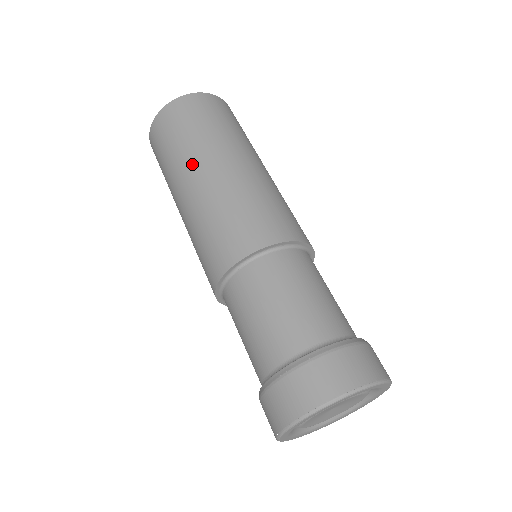
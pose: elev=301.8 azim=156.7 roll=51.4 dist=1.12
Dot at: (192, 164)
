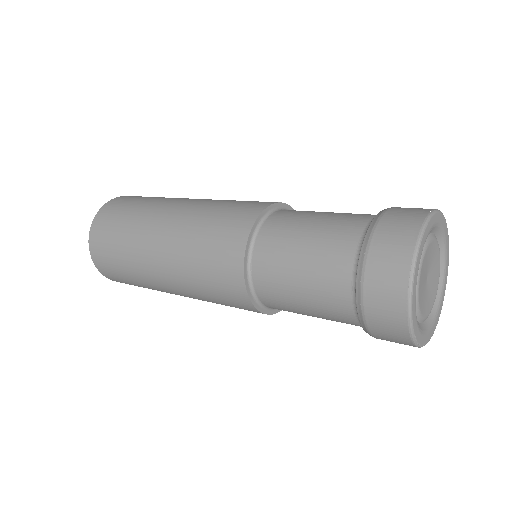
Dot at: (145, 253)
